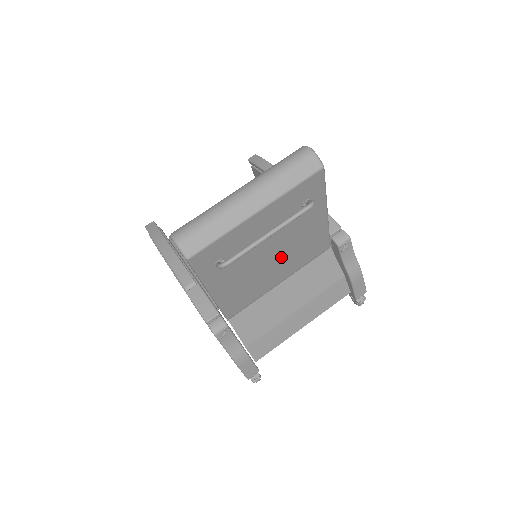
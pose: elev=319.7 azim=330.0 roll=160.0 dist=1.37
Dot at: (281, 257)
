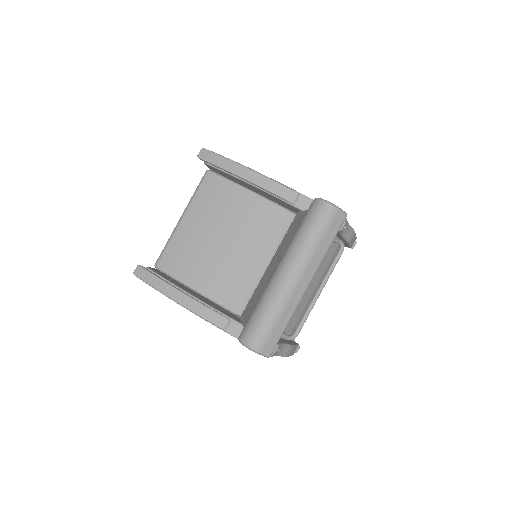
Dot at: occluded
